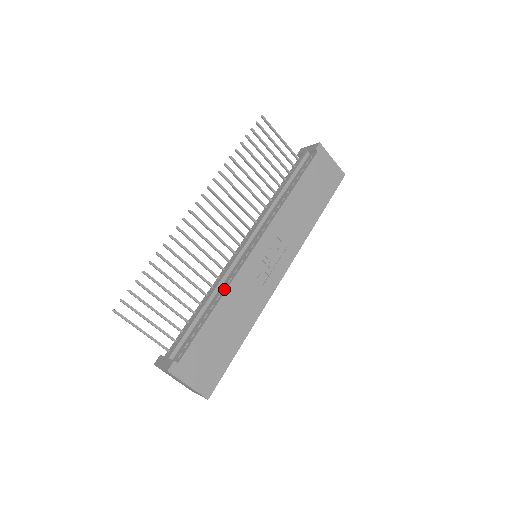
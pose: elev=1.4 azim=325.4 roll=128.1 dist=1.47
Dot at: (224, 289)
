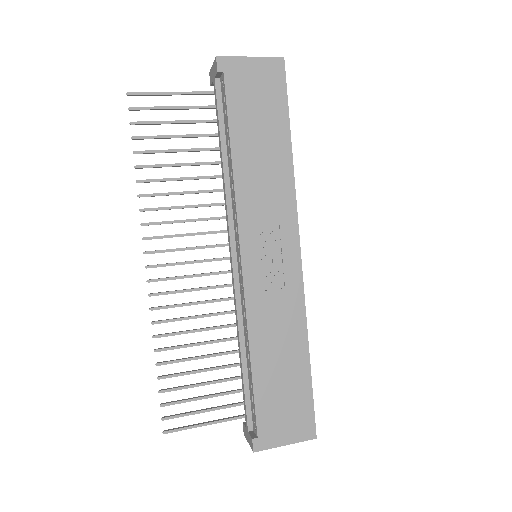
Dot at: (246, 331)
